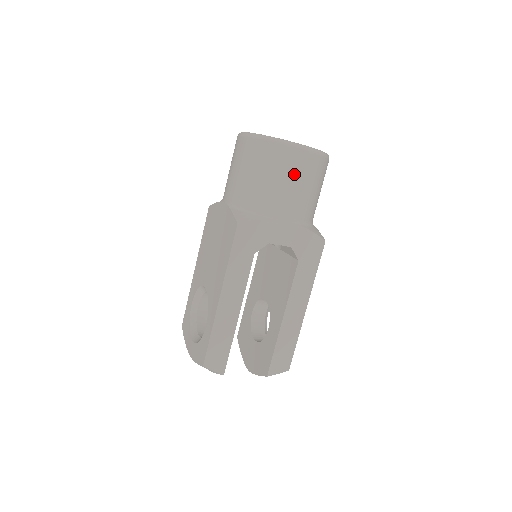
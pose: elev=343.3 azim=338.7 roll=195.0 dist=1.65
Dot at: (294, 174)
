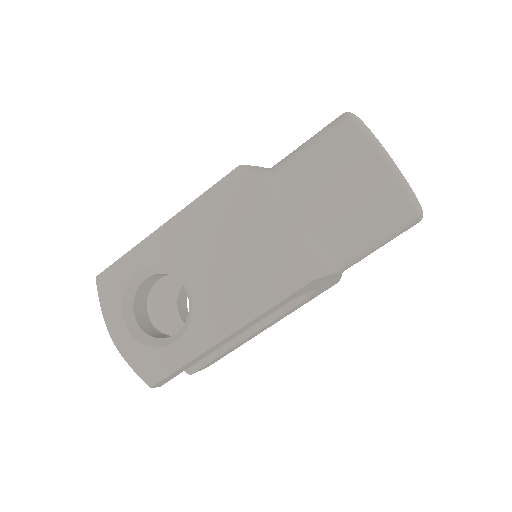
Dot at: (391, 238)
